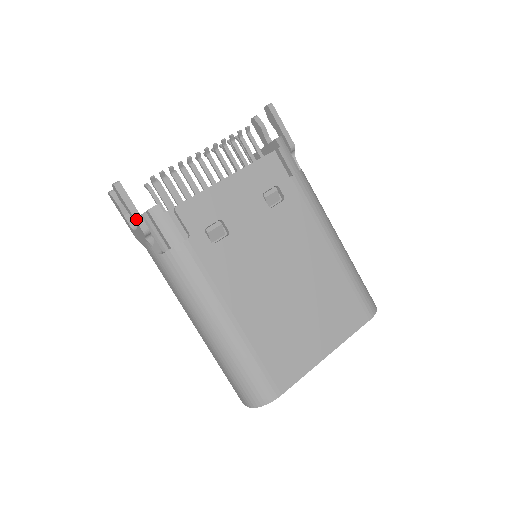
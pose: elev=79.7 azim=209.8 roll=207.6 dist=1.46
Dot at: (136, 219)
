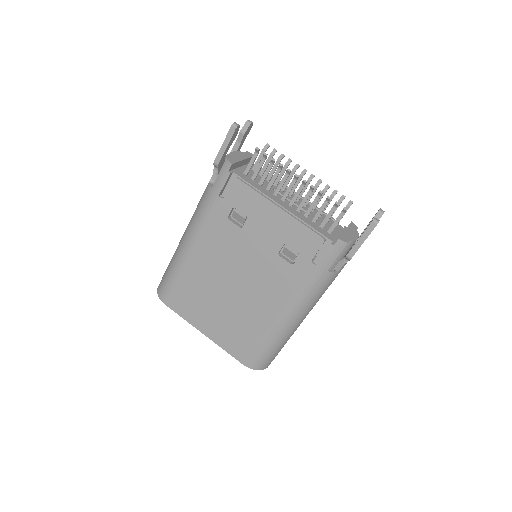
Dot at: (219, 153)
